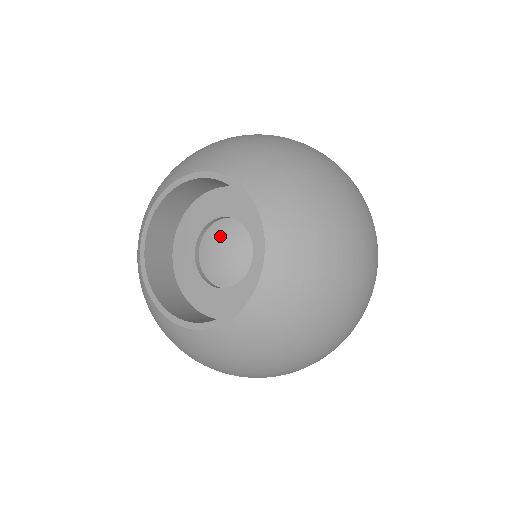
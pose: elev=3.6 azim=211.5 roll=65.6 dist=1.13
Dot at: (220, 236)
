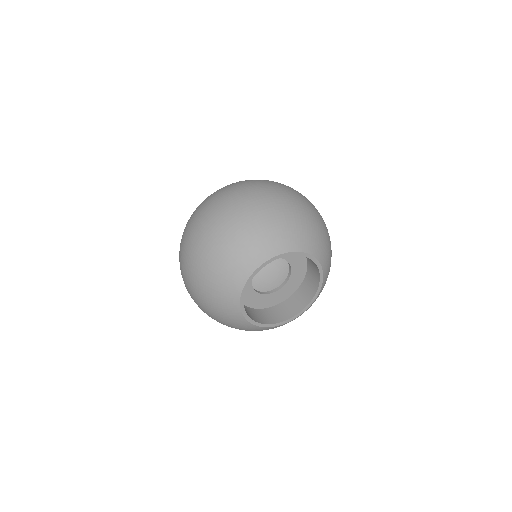
Dot at: occluded
